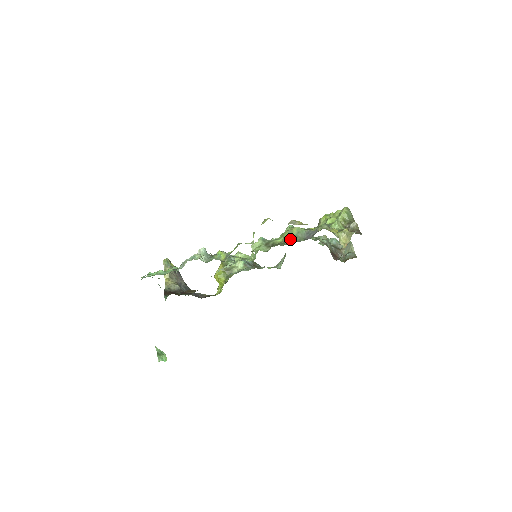
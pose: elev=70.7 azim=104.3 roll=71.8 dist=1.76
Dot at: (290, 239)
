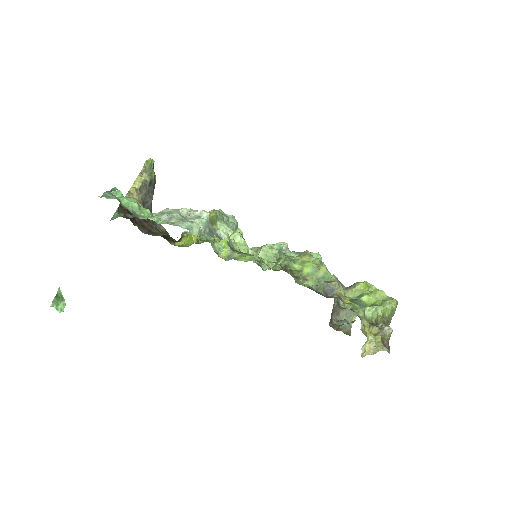
Dot at: (310, 279)
